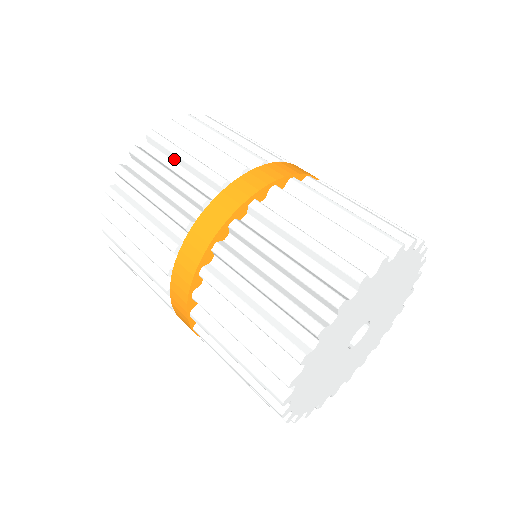
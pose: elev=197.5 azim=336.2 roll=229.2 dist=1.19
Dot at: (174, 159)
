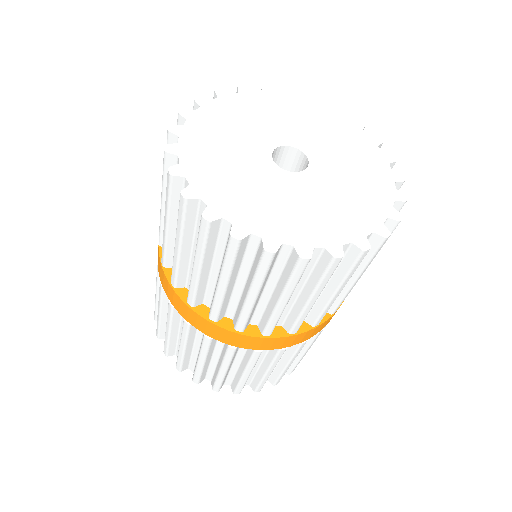
Dot at: occluded
